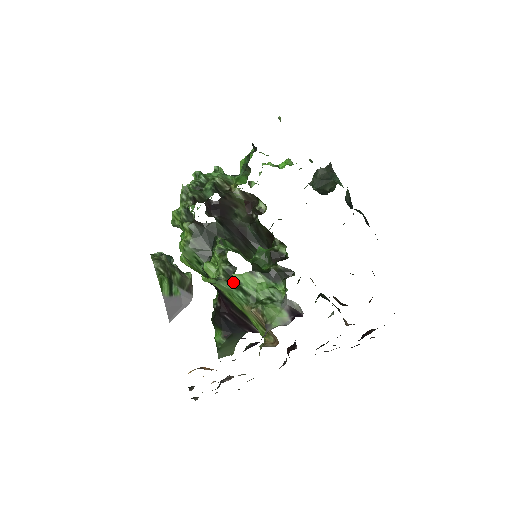
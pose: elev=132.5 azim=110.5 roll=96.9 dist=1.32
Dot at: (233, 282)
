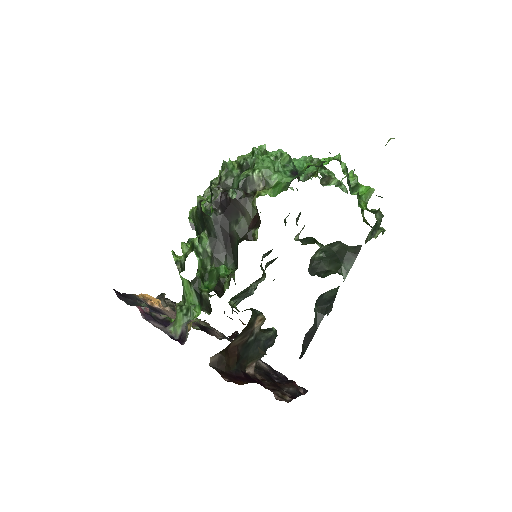
Dot at: (180, 275)
